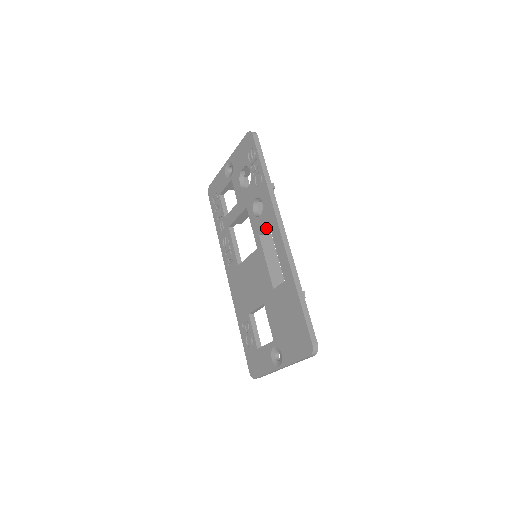
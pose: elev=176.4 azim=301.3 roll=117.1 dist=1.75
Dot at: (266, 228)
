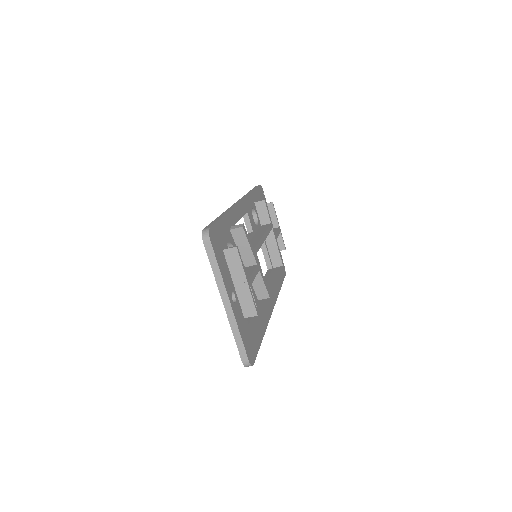
Dot at: (244, 219)
